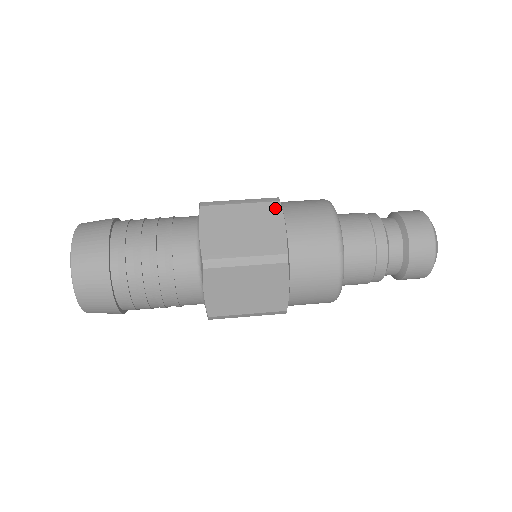
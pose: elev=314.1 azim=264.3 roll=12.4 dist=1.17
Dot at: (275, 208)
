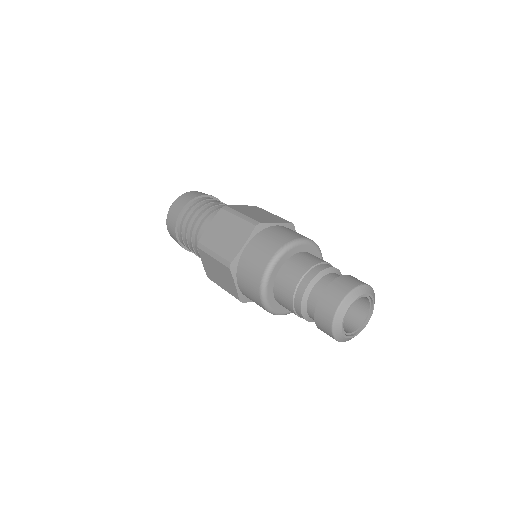
Dot at: (250, 229)
